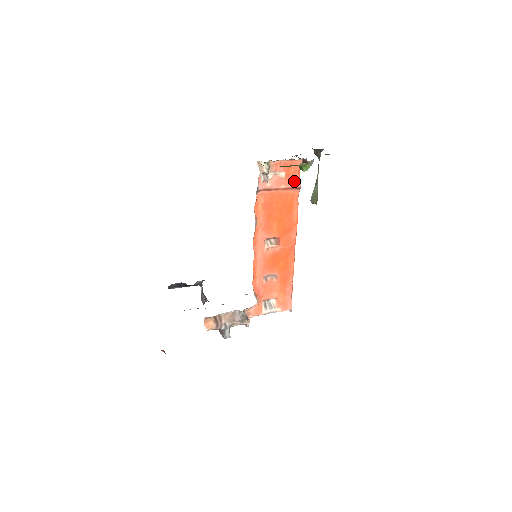
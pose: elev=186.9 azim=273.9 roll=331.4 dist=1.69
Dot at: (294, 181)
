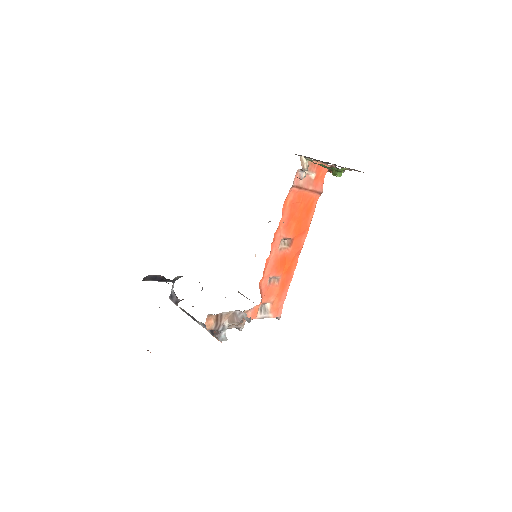
Dot at: (319, 185)
